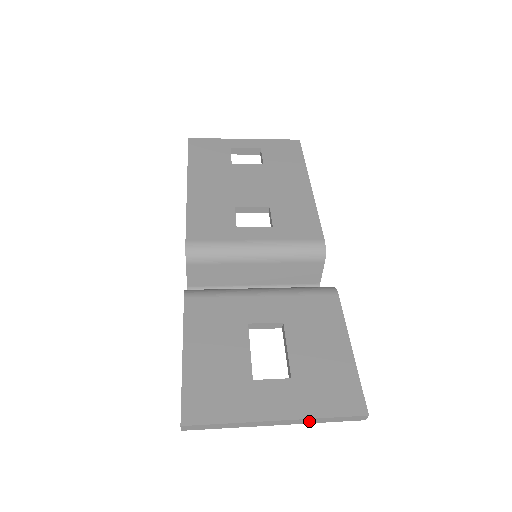
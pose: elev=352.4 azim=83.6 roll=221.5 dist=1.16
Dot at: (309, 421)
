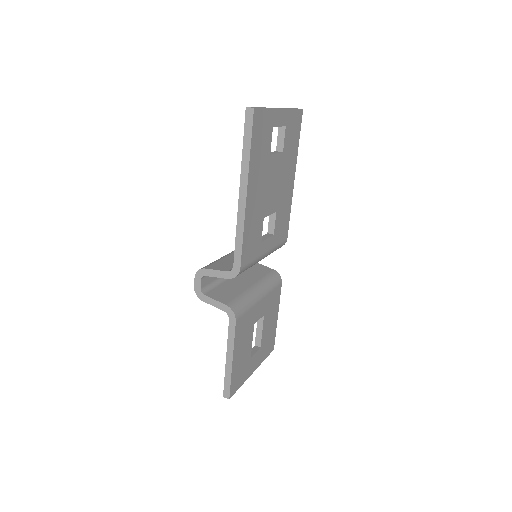
Dot at: occluded
